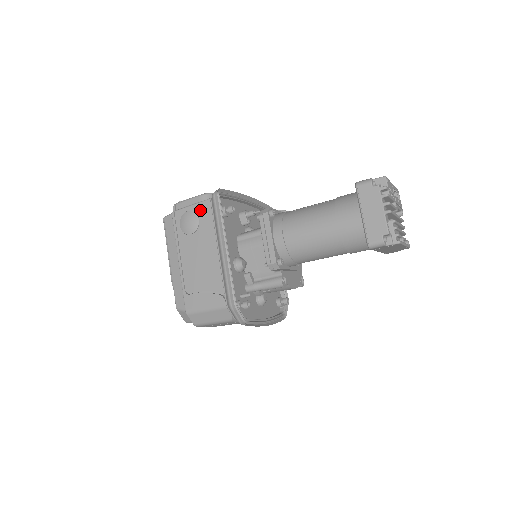
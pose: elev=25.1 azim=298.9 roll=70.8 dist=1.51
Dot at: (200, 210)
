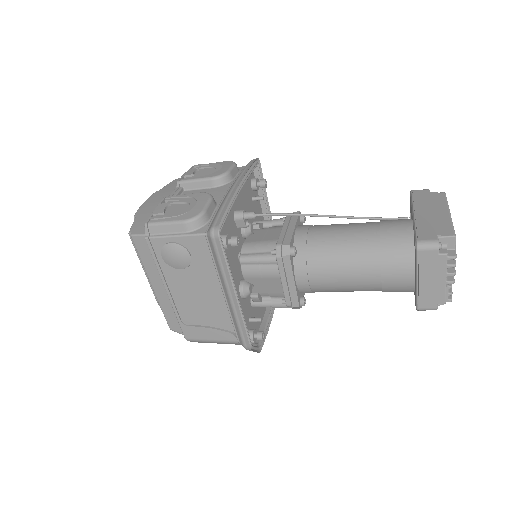
Dot at: (191, 245)
